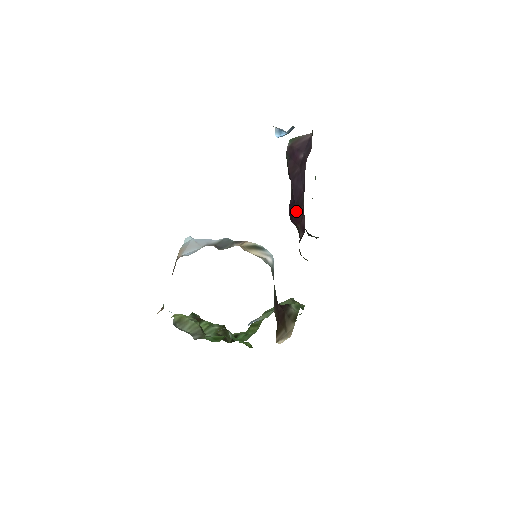
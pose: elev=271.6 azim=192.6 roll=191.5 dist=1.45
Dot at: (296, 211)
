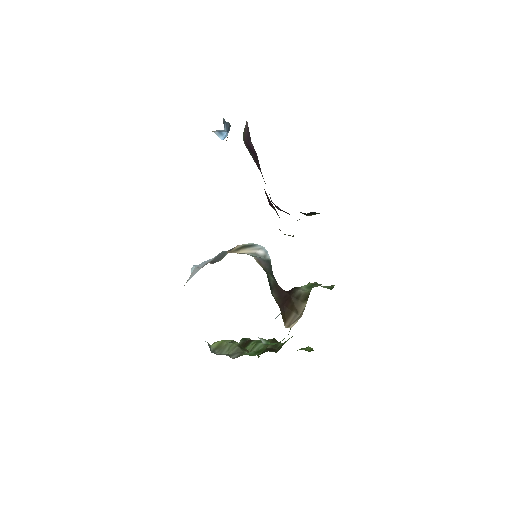
Dot at: occluded
